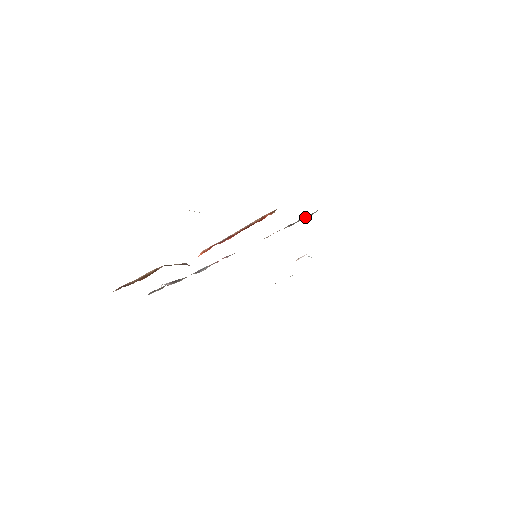
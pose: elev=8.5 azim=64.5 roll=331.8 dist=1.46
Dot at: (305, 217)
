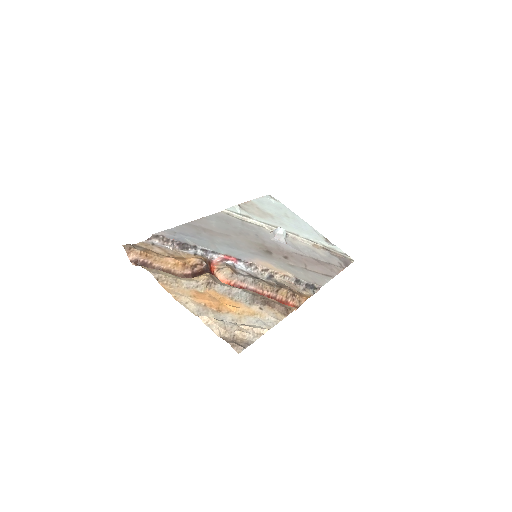
Dot at: (309, 286)
